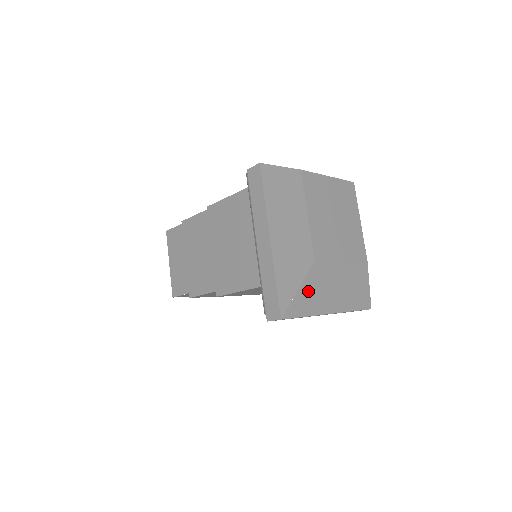
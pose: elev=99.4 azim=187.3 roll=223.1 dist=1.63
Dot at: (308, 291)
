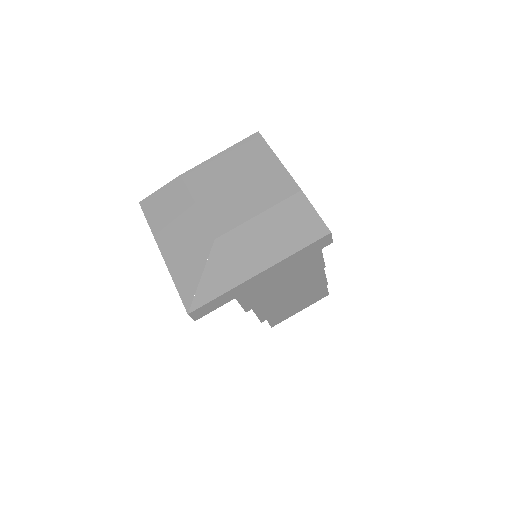
Dot at: (216, 271)
